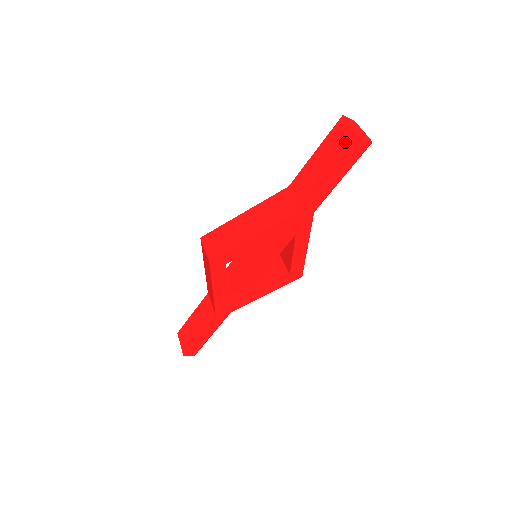
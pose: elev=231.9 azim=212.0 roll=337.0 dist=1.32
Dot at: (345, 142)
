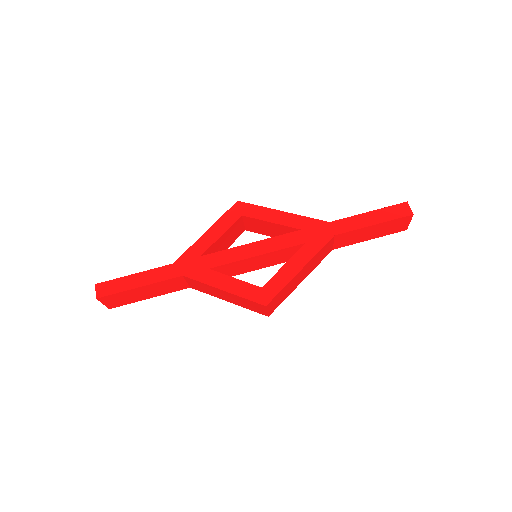
Dot at: occluded
